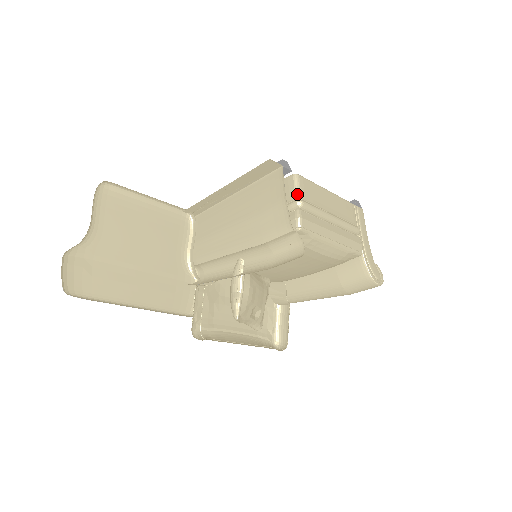
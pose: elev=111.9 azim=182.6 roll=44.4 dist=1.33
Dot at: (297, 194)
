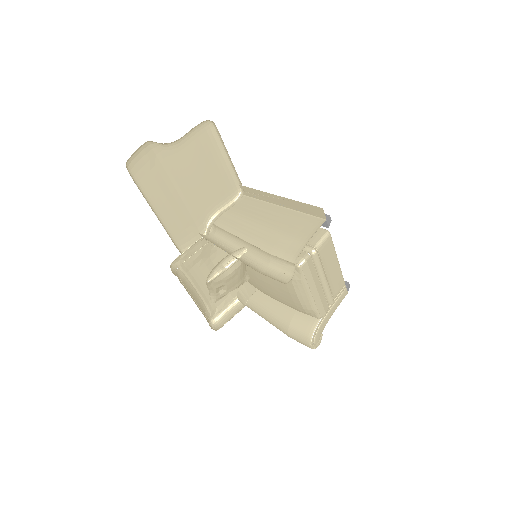
Dot at: (318, 245)
